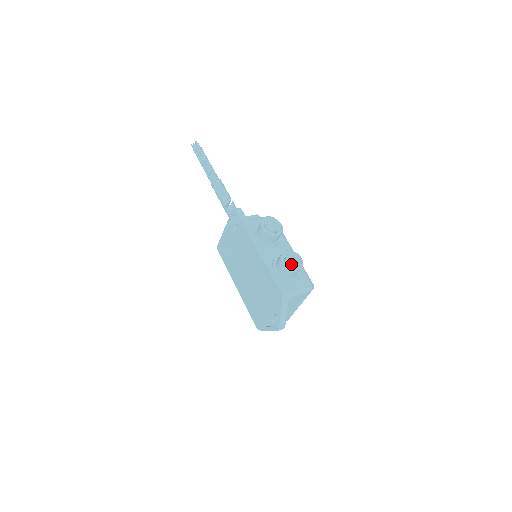
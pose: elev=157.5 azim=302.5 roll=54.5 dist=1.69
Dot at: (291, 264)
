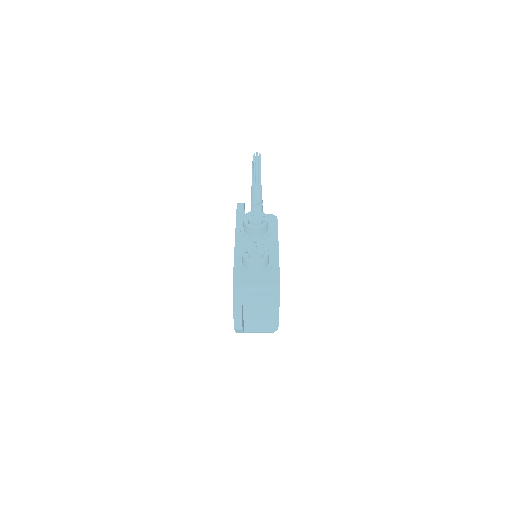
Dot at: (250, 255)
